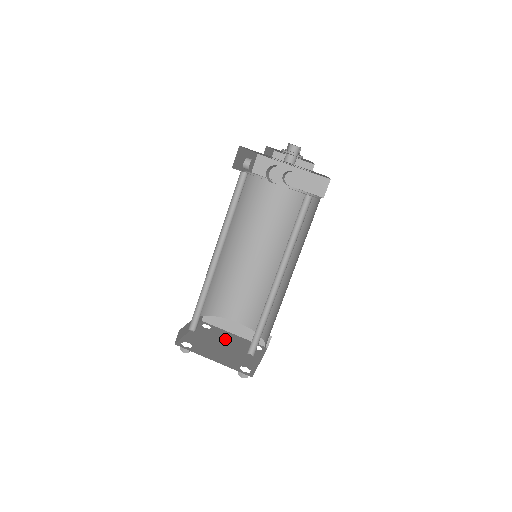
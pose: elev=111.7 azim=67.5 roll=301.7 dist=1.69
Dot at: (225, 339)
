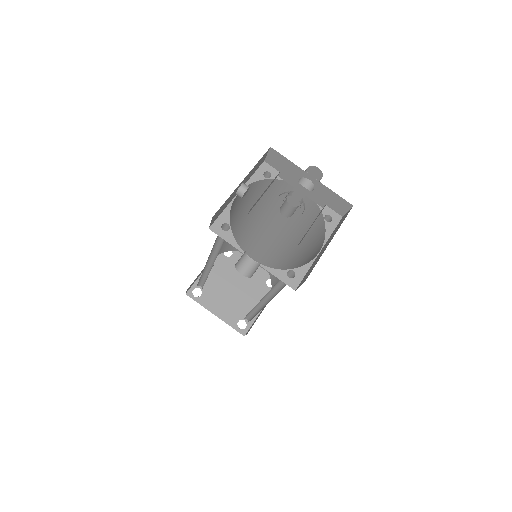
Dot at: (240, 274)
